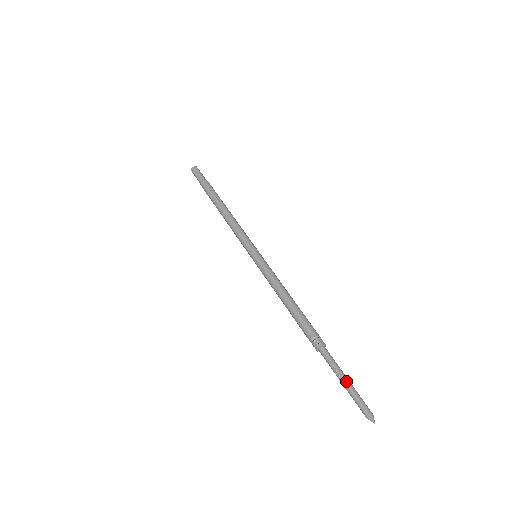
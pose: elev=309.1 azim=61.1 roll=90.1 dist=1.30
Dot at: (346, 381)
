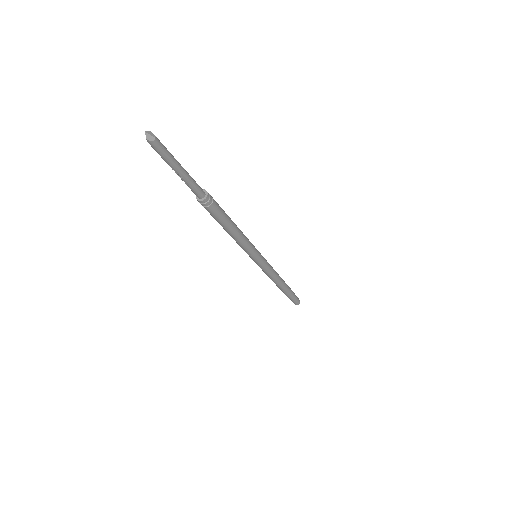
Dot at: (178, 164)
